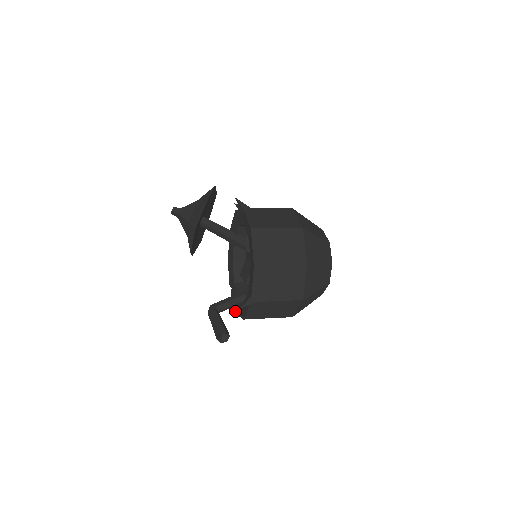
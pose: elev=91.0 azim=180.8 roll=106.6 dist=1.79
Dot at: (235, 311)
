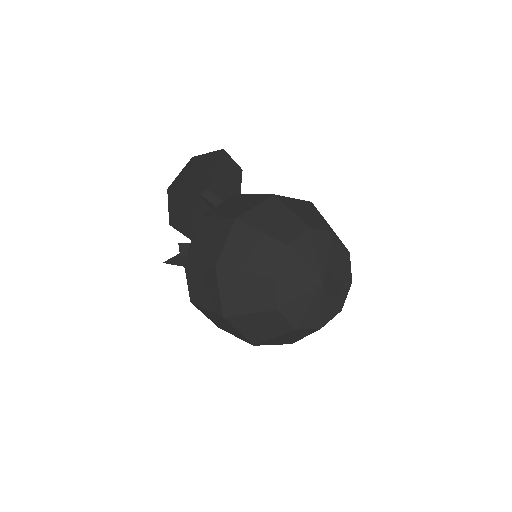
Dot at: occluded
